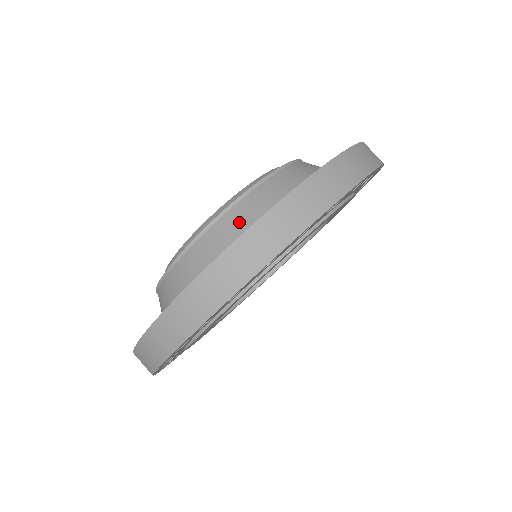
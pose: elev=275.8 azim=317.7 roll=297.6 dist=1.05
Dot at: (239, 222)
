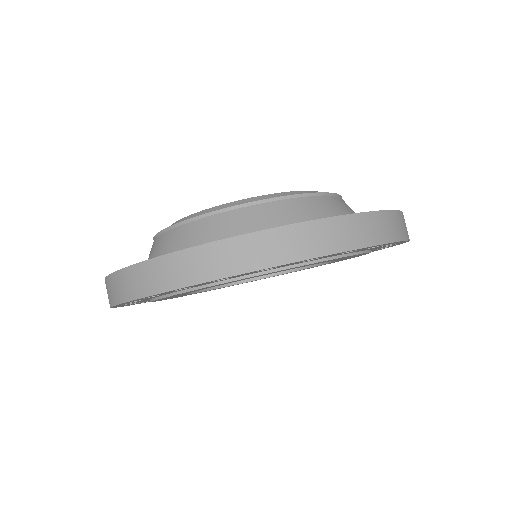
Dot at: (320, 209)
